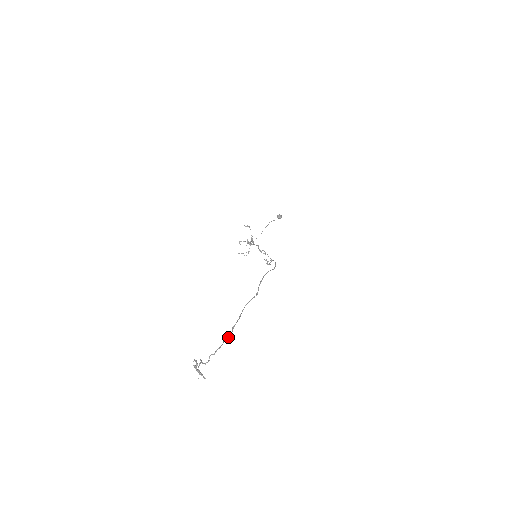
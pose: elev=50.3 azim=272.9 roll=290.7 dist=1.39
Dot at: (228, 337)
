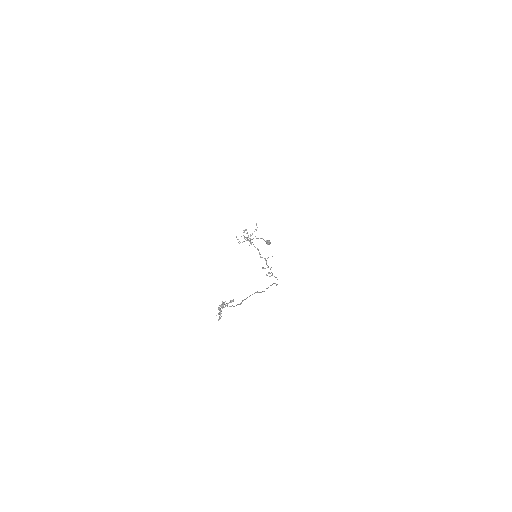
Dot at: (240, 304)
